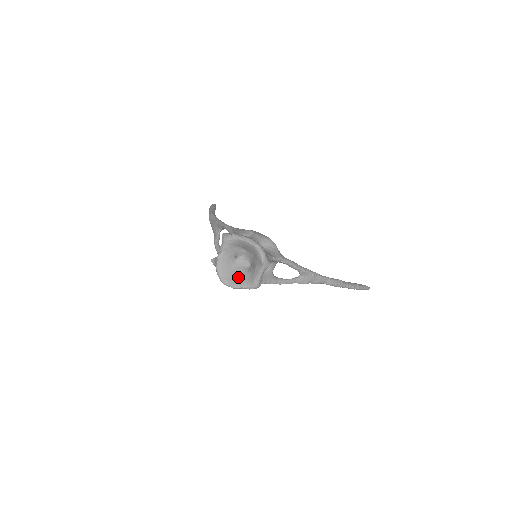
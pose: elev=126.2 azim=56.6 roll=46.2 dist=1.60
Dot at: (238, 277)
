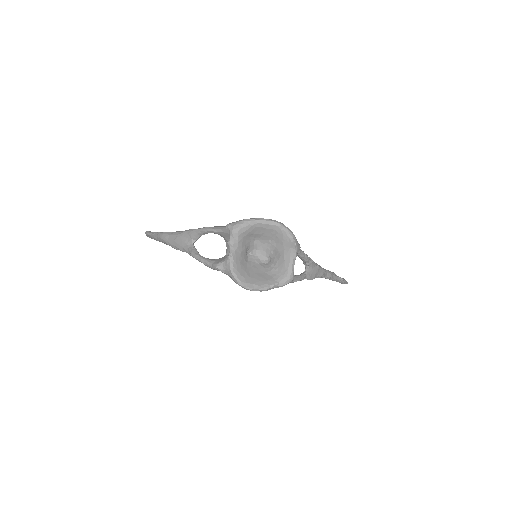
Dot at: (262, 276)
